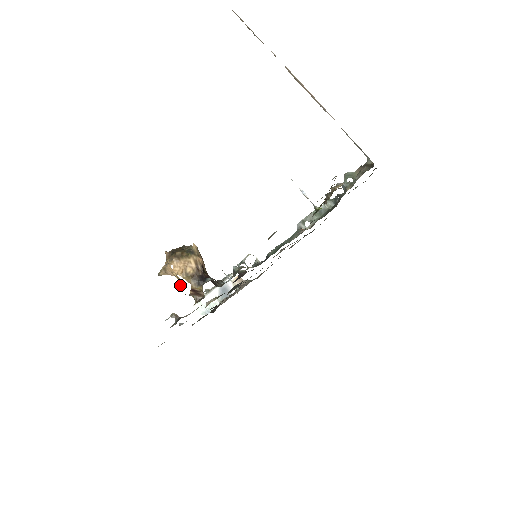
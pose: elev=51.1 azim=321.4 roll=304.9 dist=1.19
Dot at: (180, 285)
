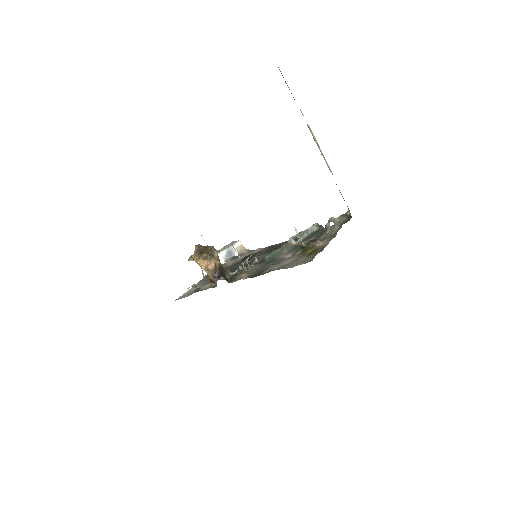
Dot at: (202, 273)
